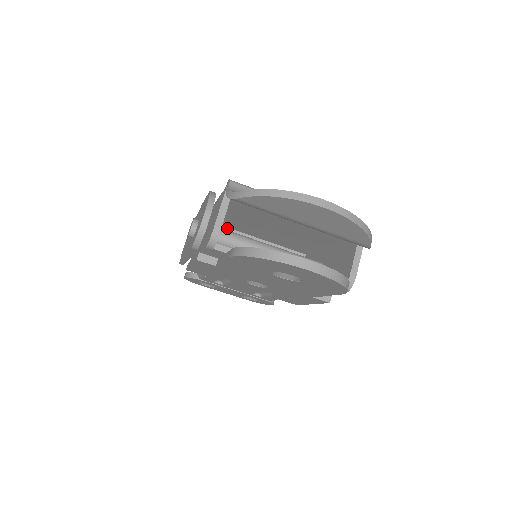
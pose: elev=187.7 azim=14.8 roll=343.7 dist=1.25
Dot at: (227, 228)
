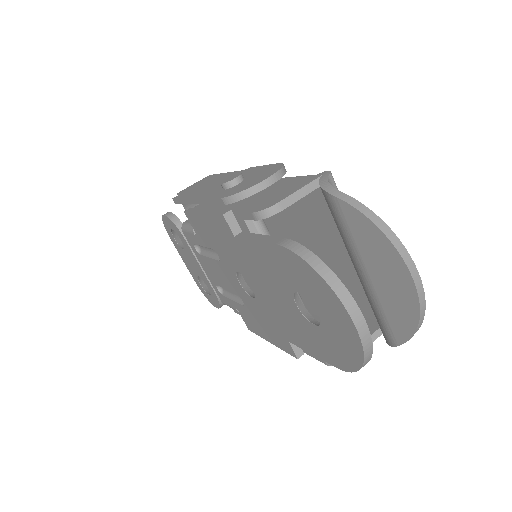
Dot at: occluded
